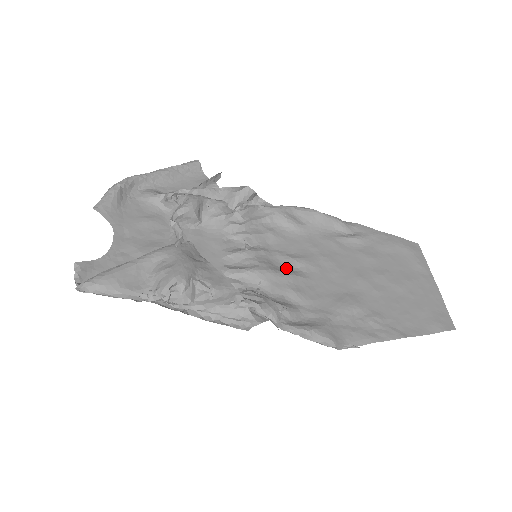
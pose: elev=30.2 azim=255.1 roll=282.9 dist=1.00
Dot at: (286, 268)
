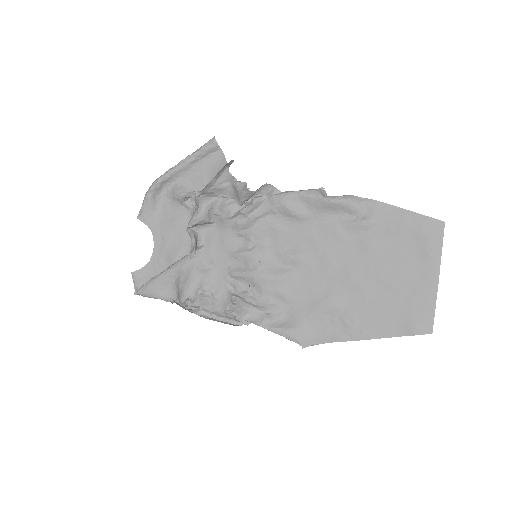
Dot at: (281, 267)
